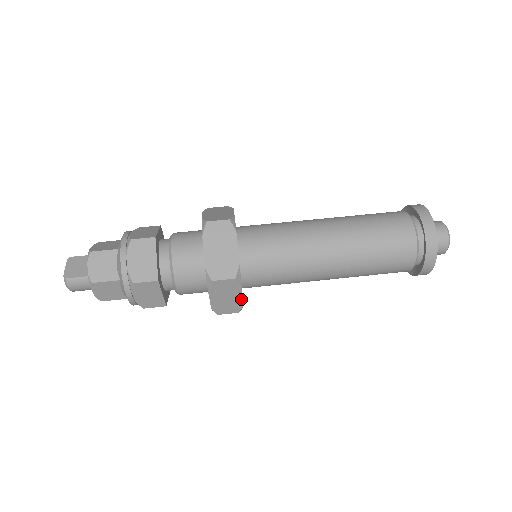
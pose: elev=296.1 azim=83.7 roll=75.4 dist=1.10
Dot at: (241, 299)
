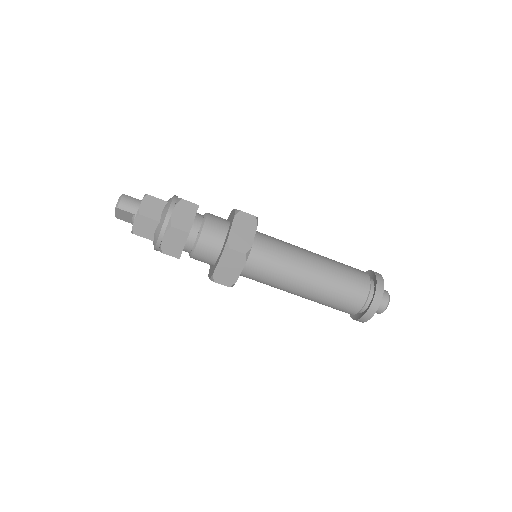
Dot at: occluded
